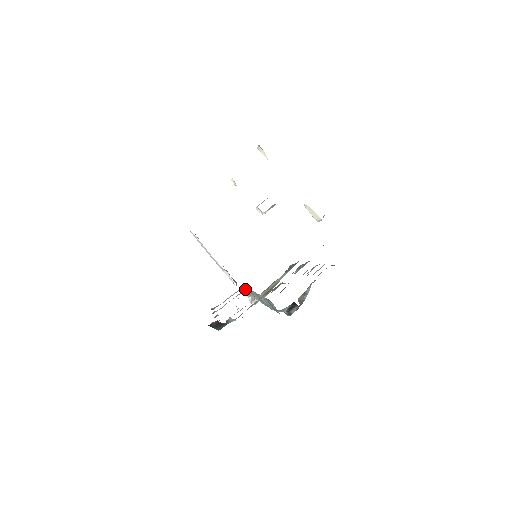
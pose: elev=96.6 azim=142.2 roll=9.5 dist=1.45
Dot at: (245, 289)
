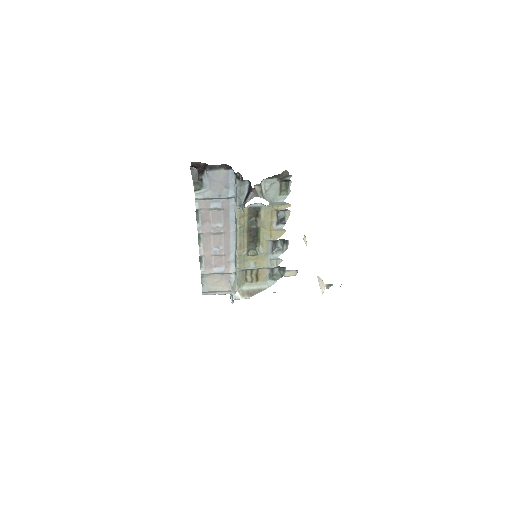
Dot at: (234, 267)
